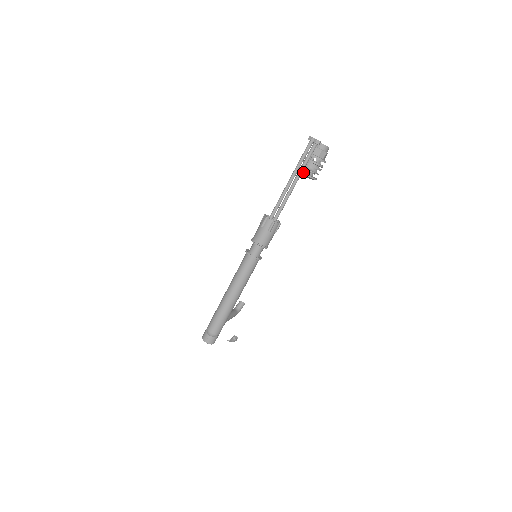
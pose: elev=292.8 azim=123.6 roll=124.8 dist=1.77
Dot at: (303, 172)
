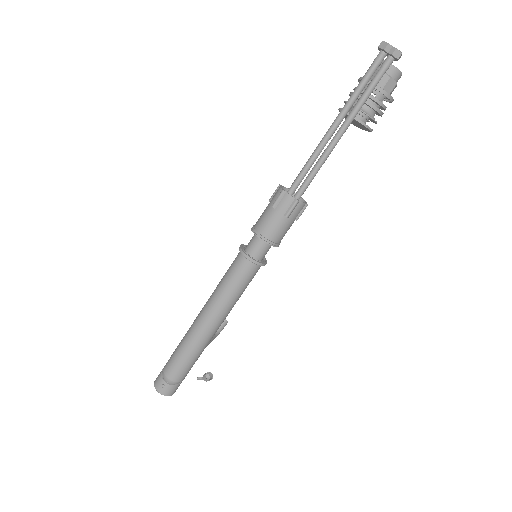
Dot at: occluded
